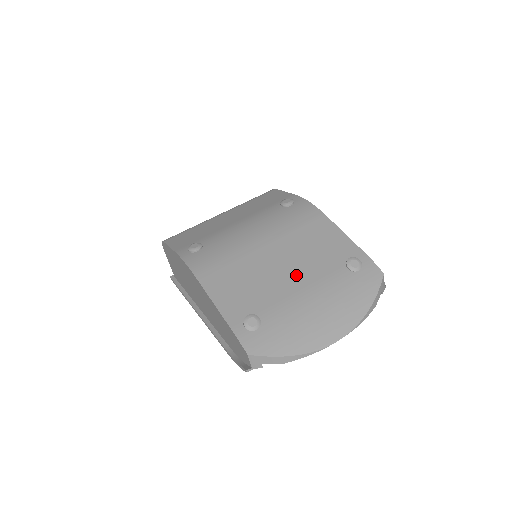
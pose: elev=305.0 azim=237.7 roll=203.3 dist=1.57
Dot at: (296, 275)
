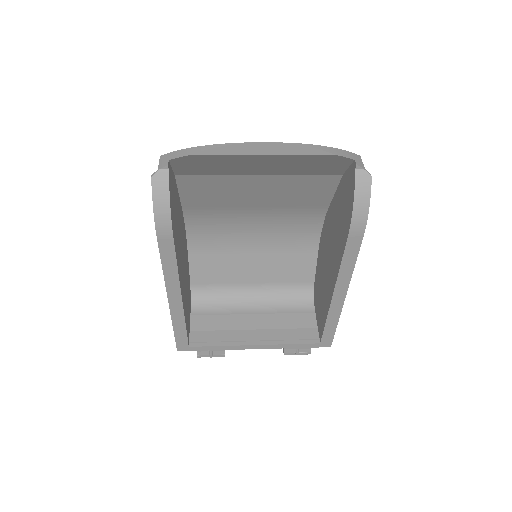
Dot at: (264, 184)
